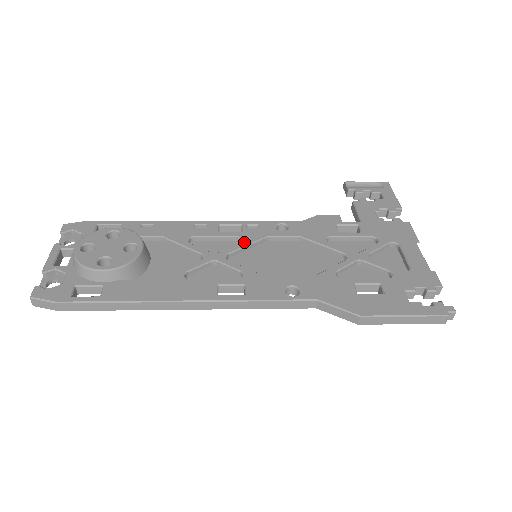
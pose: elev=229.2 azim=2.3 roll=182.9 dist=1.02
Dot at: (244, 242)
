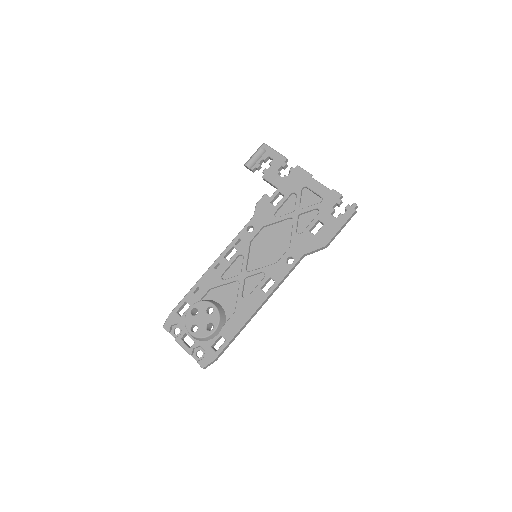
Dot at: (245, 255)
